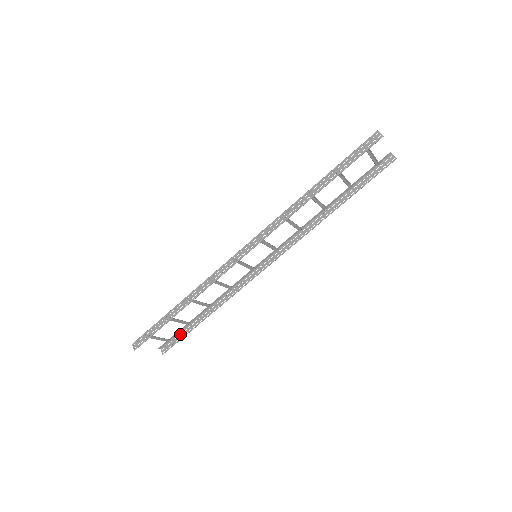
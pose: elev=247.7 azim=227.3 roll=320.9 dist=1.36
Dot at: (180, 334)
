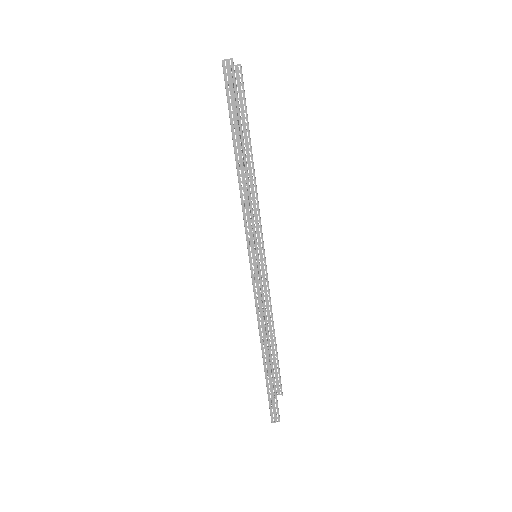
Dot at: occluded
